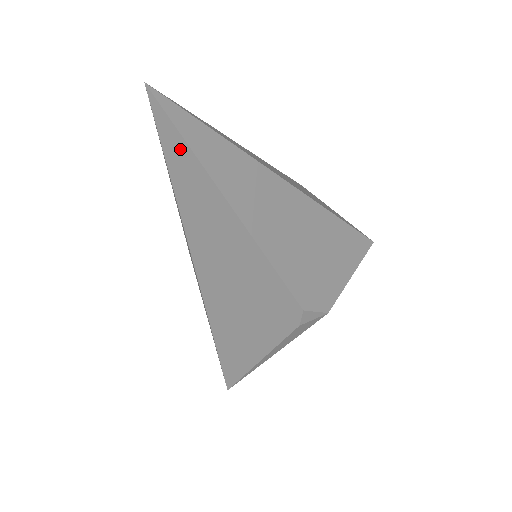
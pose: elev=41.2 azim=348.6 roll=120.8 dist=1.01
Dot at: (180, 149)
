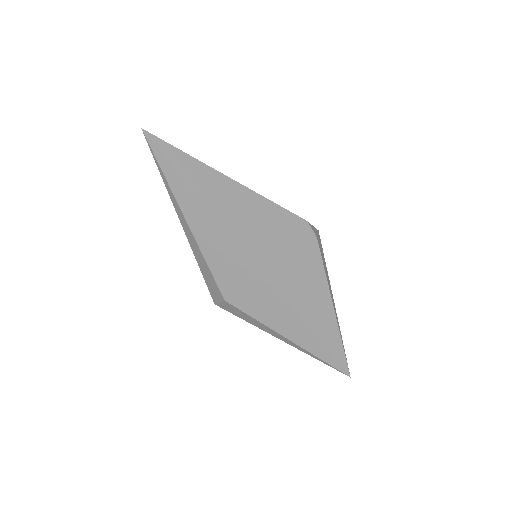
Dot at: (178, 156)
